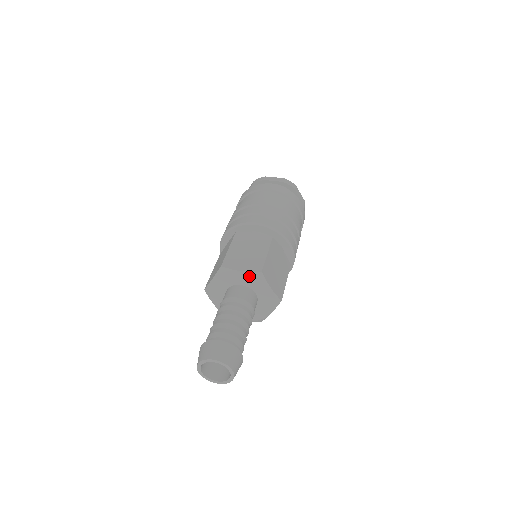
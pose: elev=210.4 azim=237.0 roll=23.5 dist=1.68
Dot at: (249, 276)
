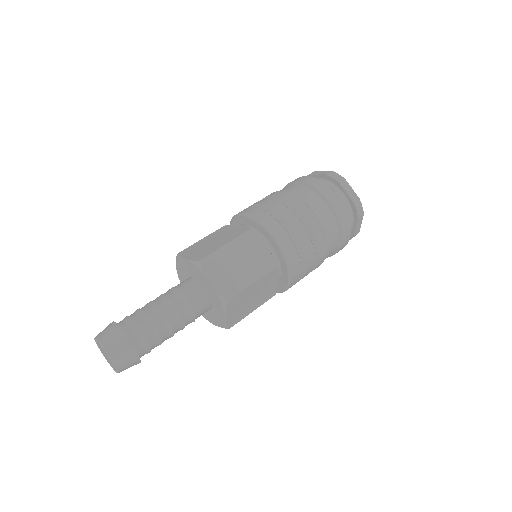
Dot at: (192, 266)
